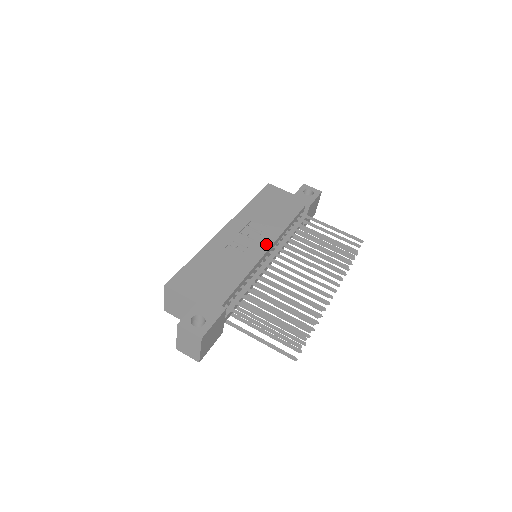
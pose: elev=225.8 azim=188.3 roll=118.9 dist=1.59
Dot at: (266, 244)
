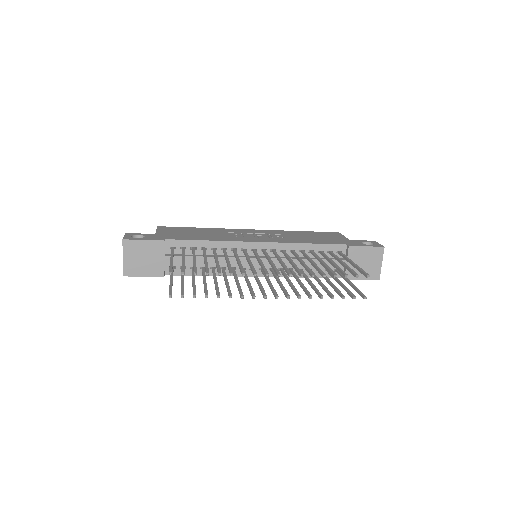
Dot at: (262, 240)
